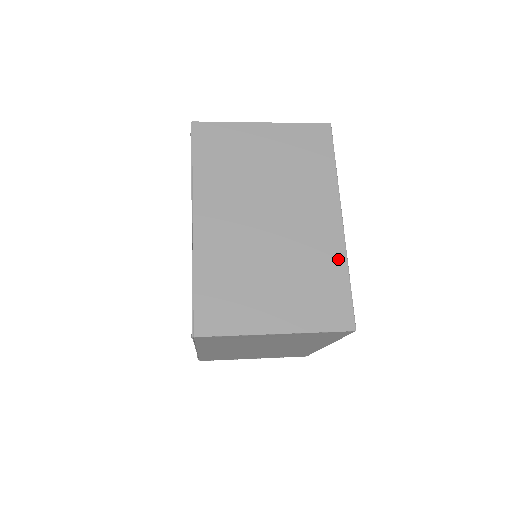
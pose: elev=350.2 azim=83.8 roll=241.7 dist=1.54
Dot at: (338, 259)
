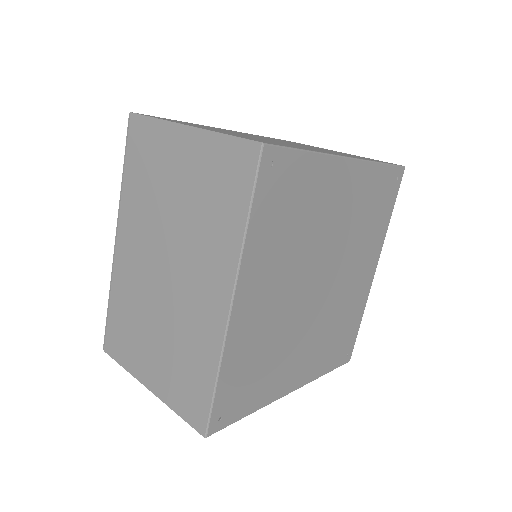
Dot at: (212, 352)
